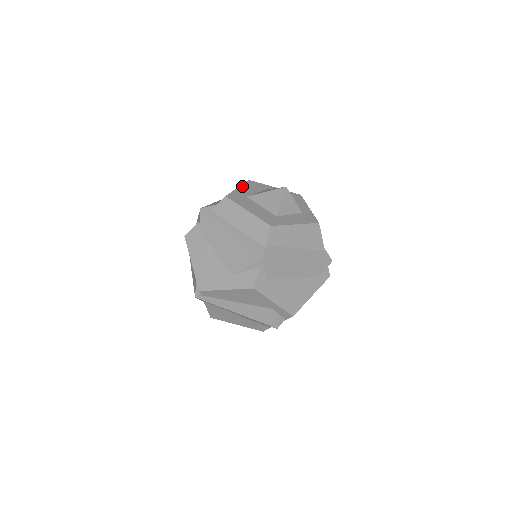
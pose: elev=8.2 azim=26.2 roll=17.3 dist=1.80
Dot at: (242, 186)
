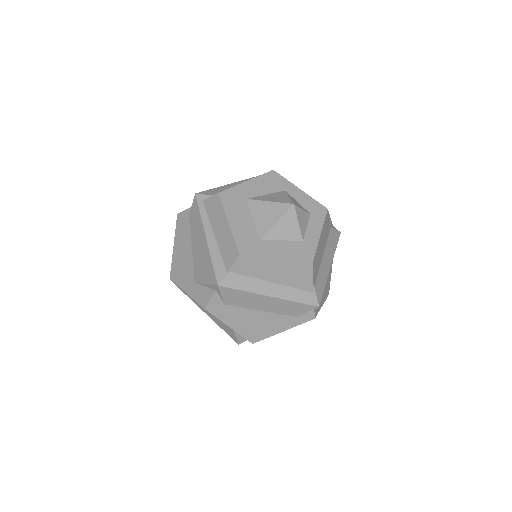
Dot at: (254, 179)
